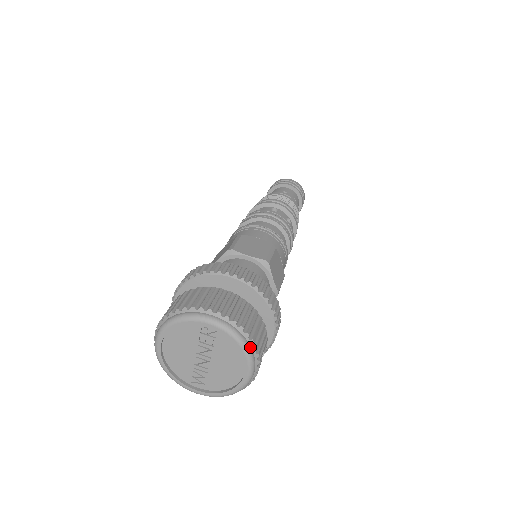
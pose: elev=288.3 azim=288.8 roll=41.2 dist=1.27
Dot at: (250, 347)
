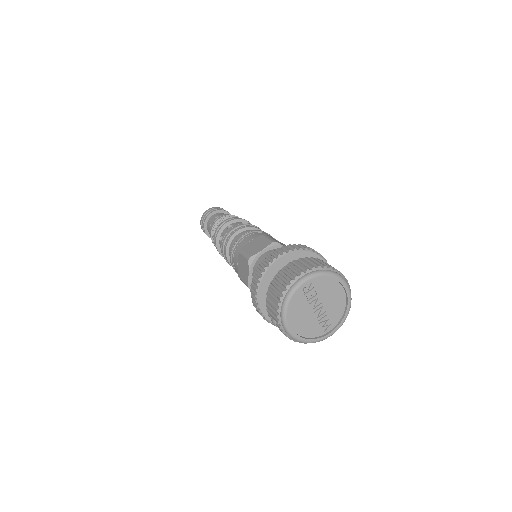
Dot at: (333, 272)
